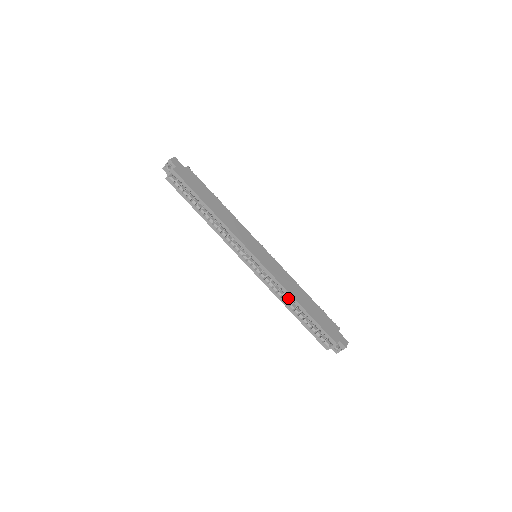
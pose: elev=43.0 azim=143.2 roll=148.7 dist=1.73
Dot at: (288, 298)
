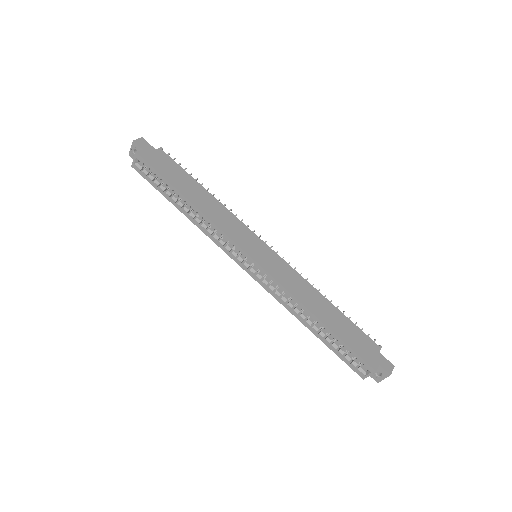
Dot at: (303, 310)
